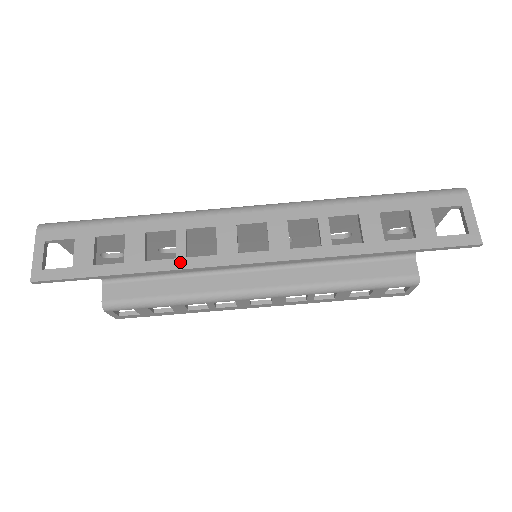
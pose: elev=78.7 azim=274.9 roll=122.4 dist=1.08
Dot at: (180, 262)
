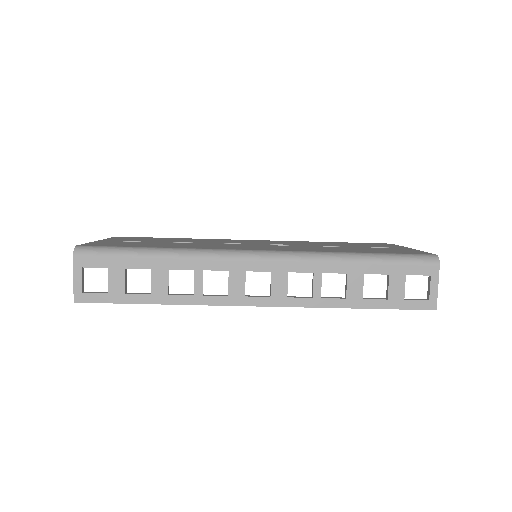
Dot at: (197, 299)
